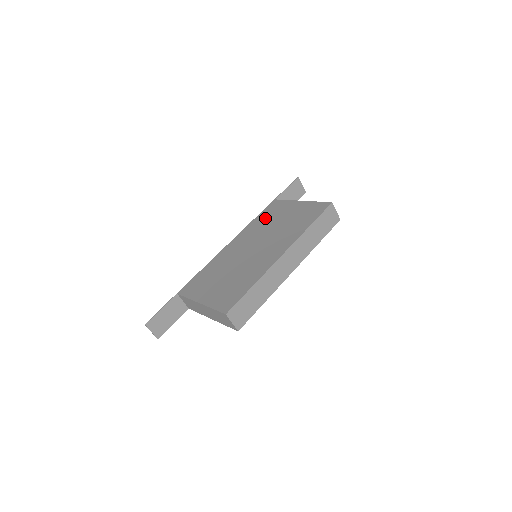
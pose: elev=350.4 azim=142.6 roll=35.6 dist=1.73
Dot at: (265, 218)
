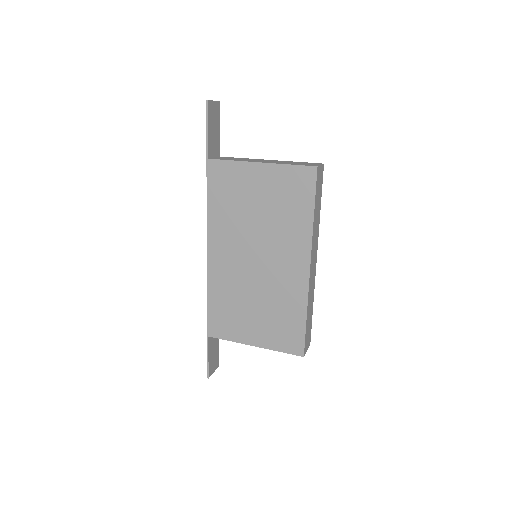
Dot at: (226, 203)
